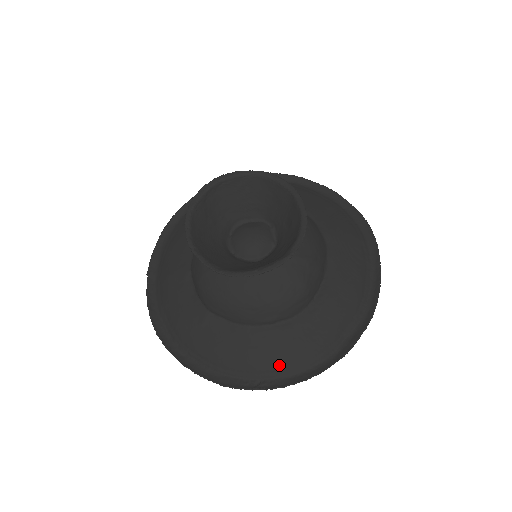
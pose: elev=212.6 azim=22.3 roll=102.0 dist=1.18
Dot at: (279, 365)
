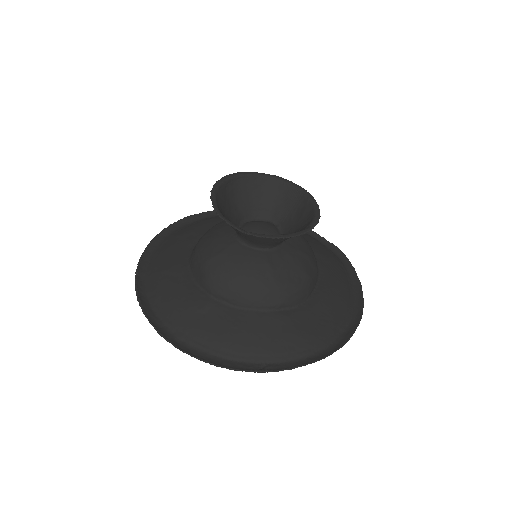
Dot at: (284, 349)
